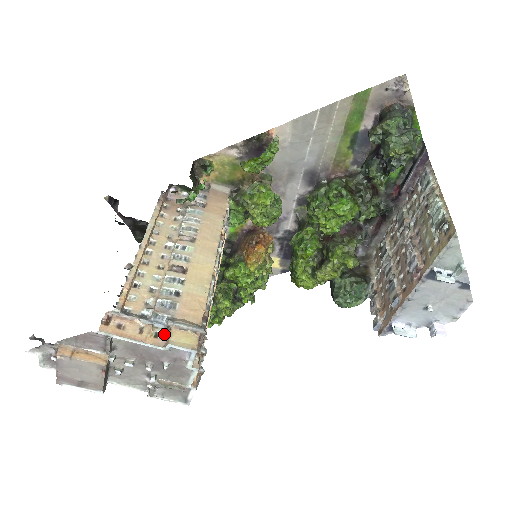
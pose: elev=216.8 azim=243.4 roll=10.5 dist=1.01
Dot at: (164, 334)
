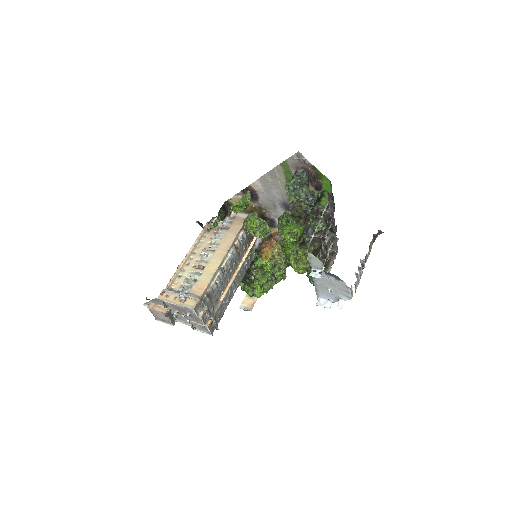
Dot at: (185, 300)
